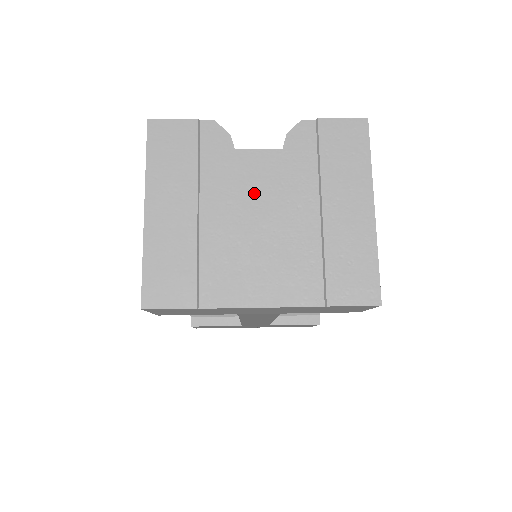
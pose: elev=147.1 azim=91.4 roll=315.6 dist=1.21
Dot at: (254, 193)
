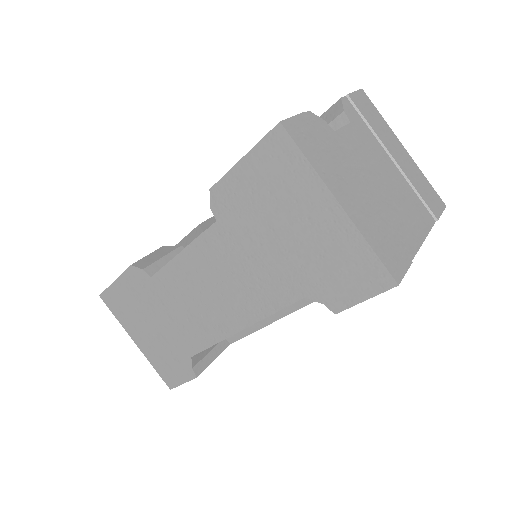
Dot at: (365, 161)
